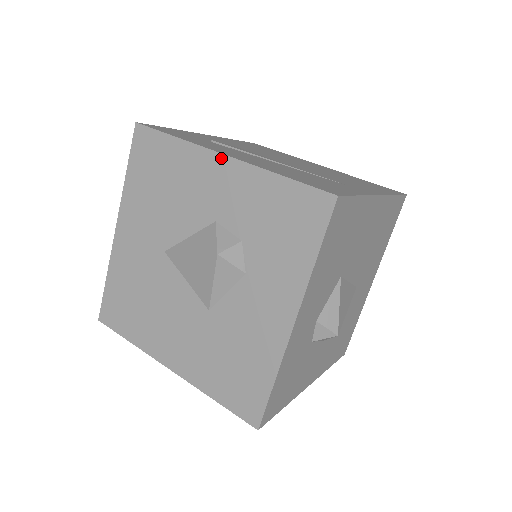
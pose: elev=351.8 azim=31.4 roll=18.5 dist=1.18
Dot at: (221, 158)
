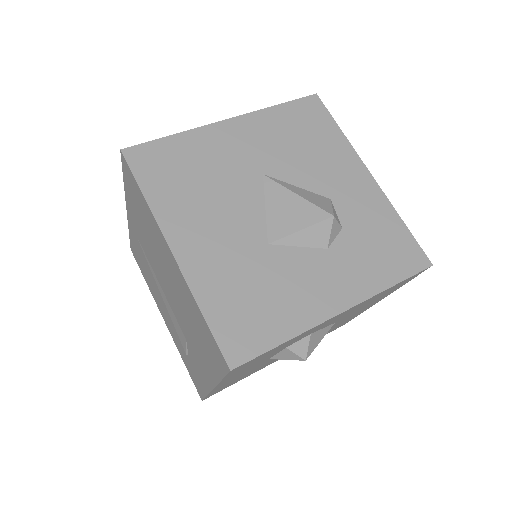
Dot at: (367, 173)
